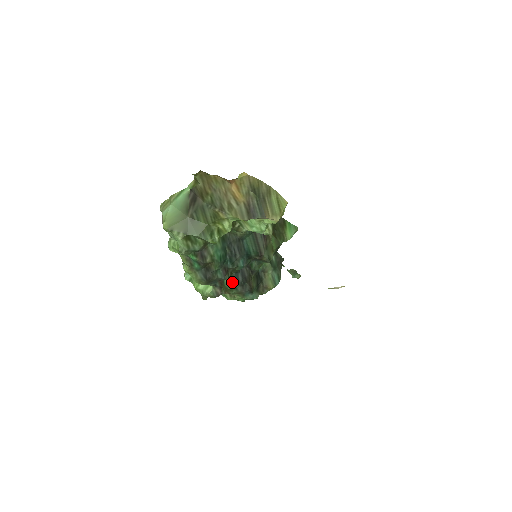
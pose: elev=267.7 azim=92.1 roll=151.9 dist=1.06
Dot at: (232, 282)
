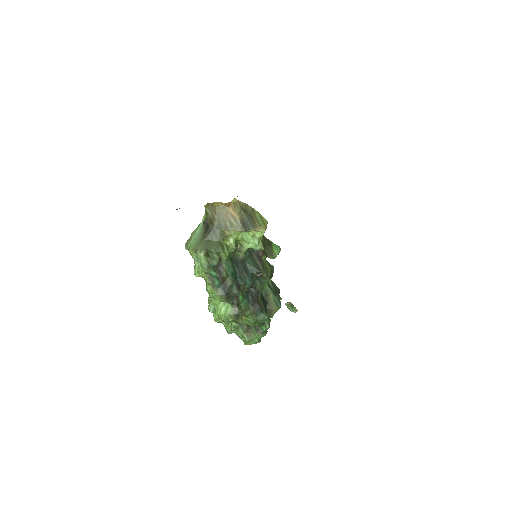
Dot at: (245, 300)
